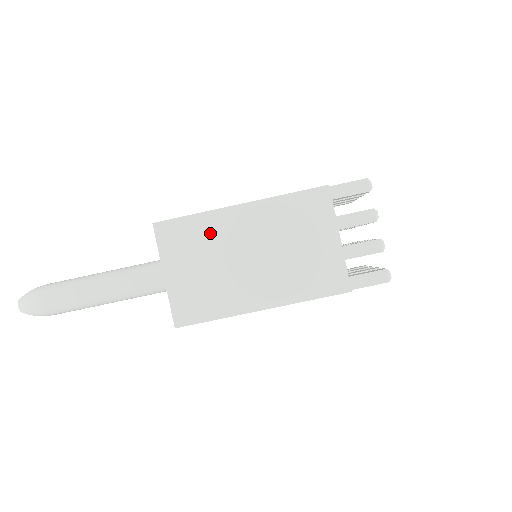
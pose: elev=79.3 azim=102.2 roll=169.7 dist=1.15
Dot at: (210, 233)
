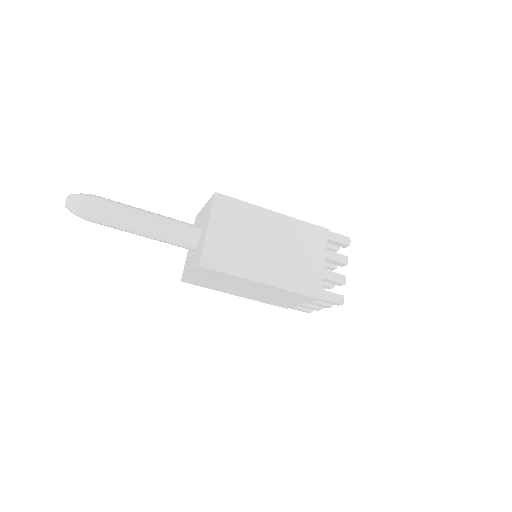
Dot at: (249, 218)
